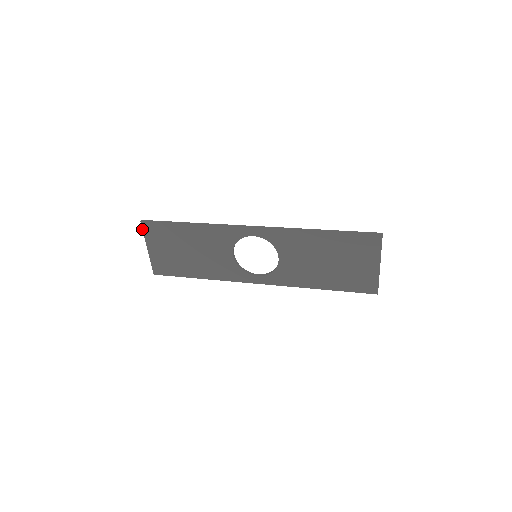
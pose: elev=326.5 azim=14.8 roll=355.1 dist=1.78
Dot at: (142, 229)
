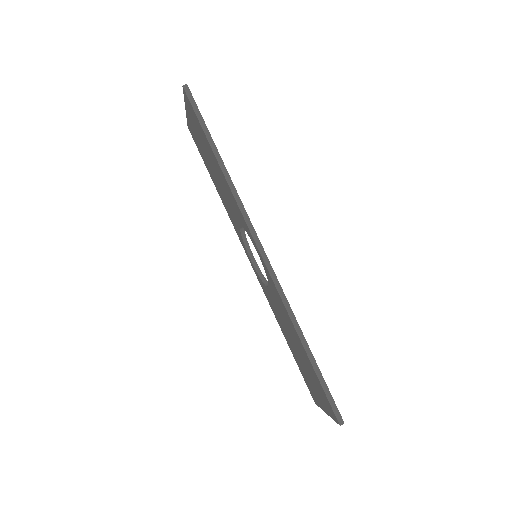
Dot at: (183, 92)
